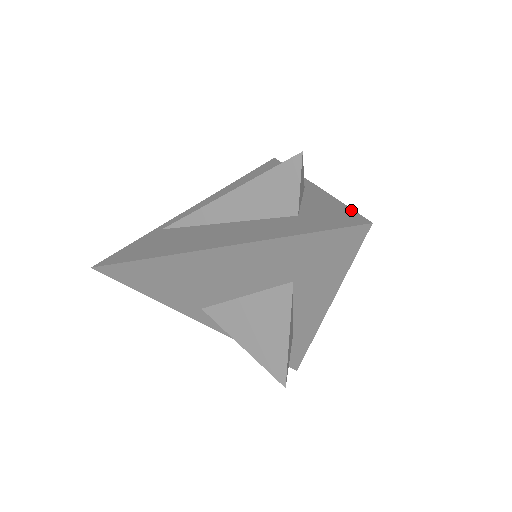
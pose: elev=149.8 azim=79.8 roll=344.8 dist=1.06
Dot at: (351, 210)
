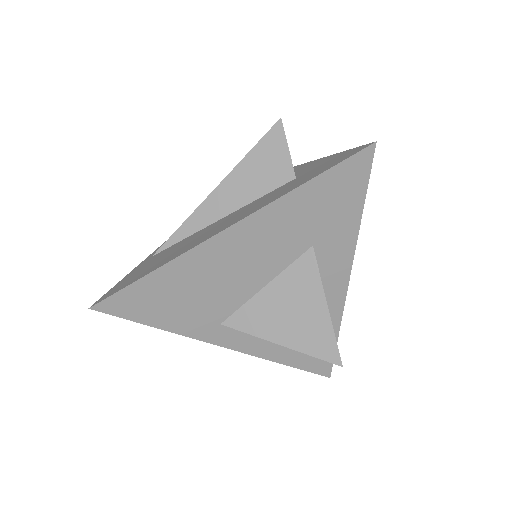
Dot at: (346, 151)
